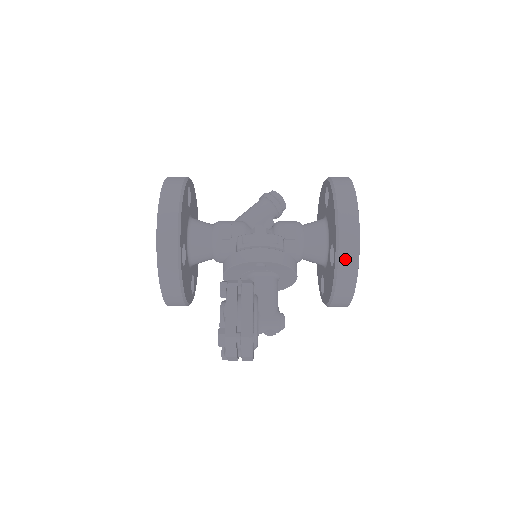
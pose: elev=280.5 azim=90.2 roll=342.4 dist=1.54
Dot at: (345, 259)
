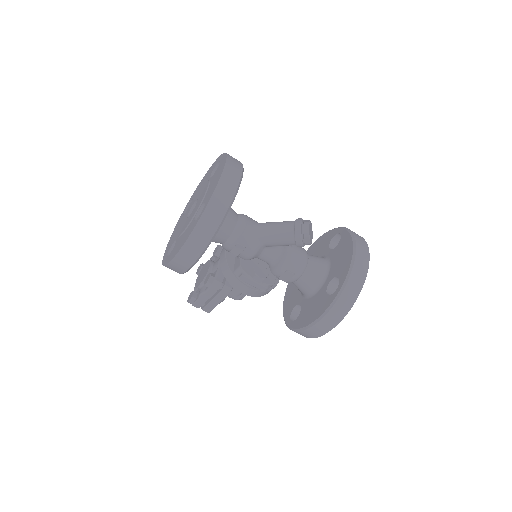
Dot at: occluded
